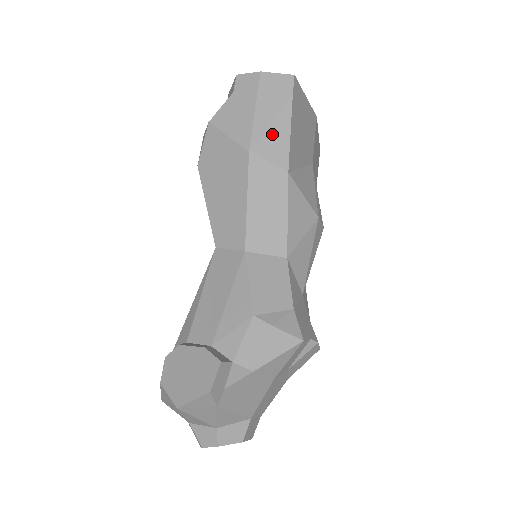
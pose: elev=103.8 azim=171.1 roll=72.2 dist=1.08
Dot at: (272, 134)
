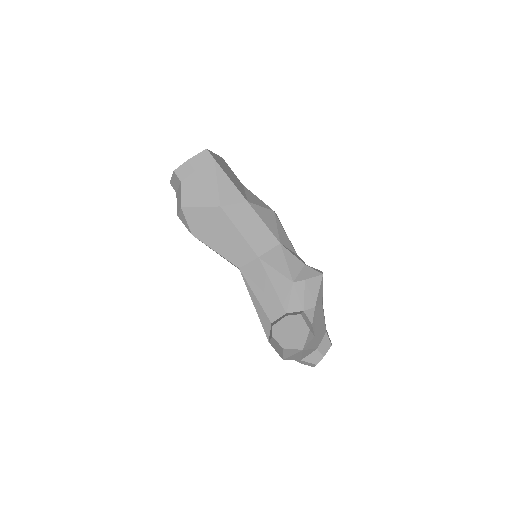
Dot at: (223, 189)
